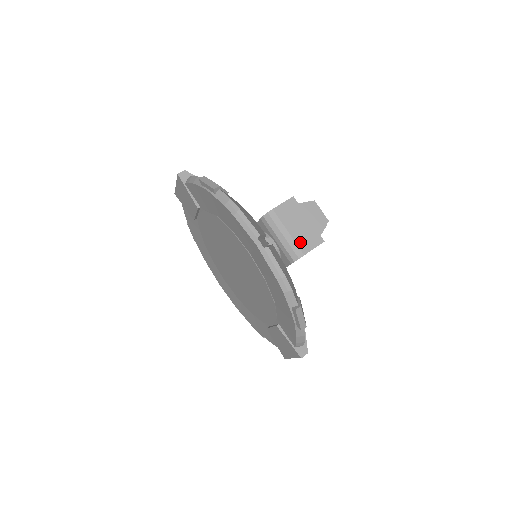
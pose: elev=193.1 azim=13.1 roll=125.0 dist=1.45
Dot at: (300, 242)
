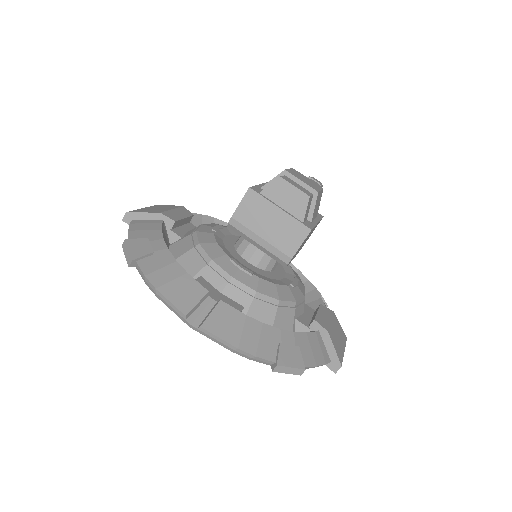
Dot at: (280, 244)
